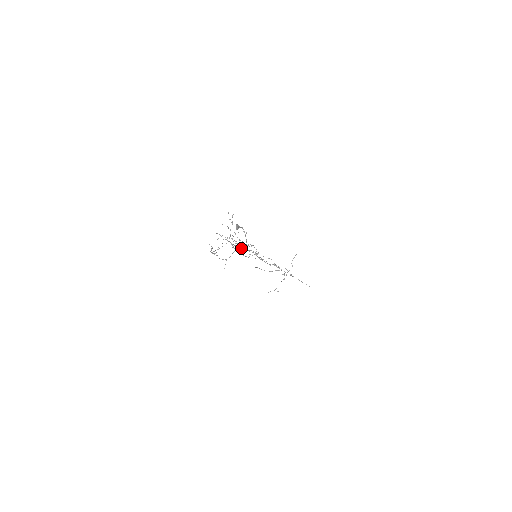
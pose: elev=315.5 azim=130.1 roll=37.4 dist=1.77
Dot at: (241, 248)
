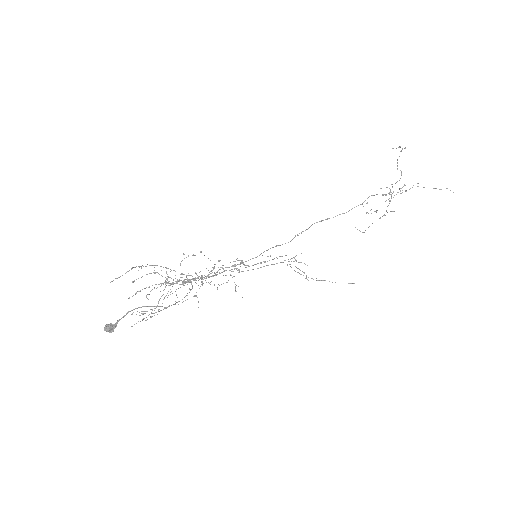
Dot at: occluded
